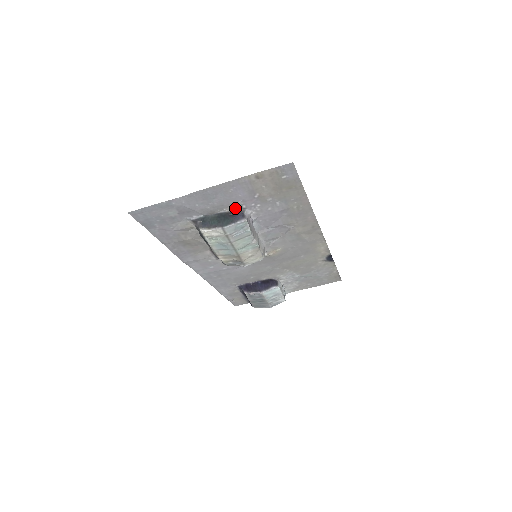
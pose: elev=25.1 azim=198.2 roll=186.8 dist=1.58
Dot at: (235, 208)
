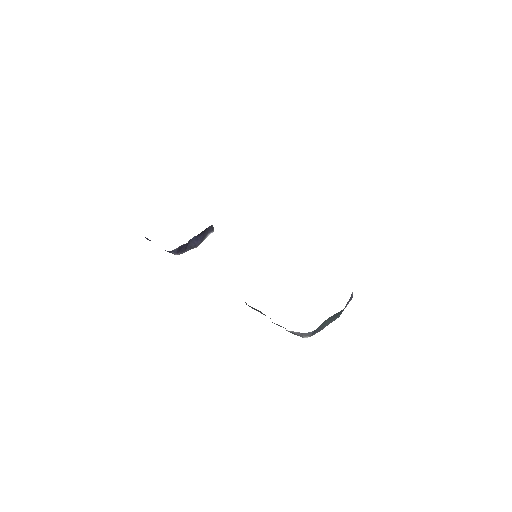
Dot at: occluded
